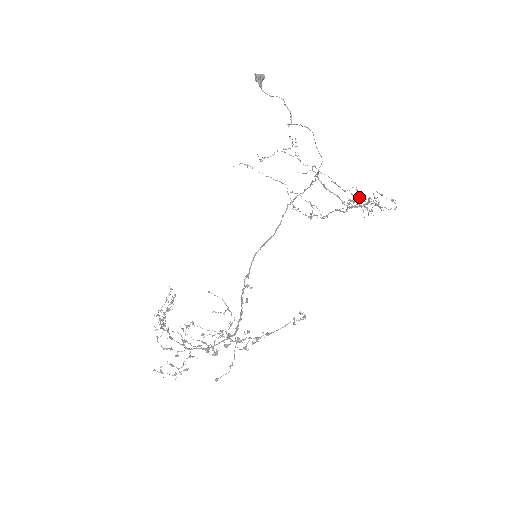
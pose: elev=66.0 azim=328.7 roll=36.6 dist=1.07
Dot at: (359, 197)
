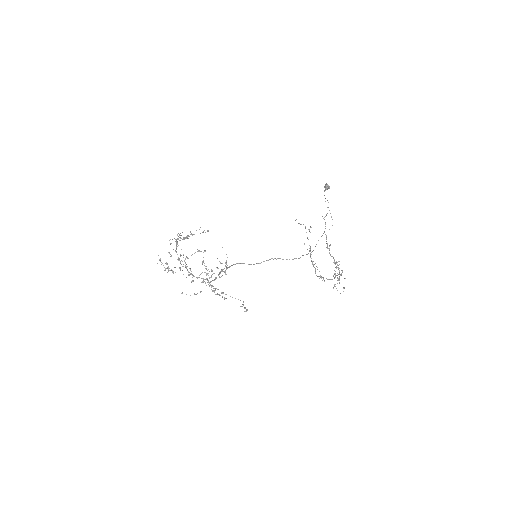
Dot at: occluded
